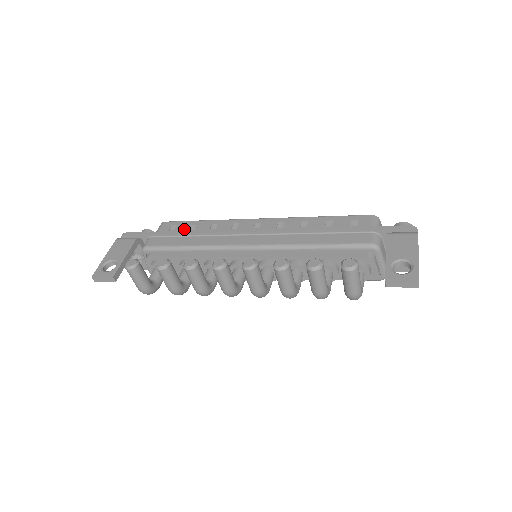
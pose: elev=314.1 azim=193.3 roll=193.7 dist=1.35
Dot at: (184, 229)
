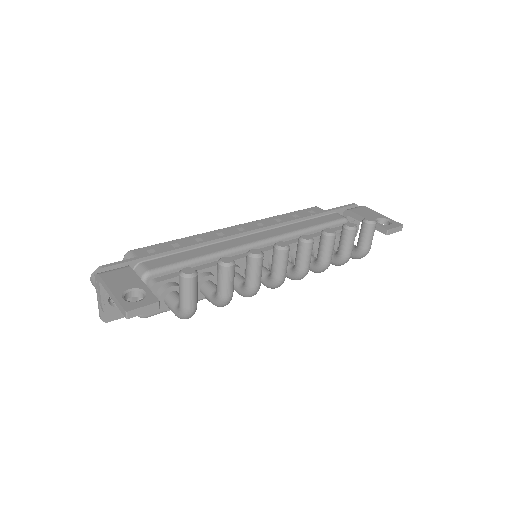
Dot at: occluded
